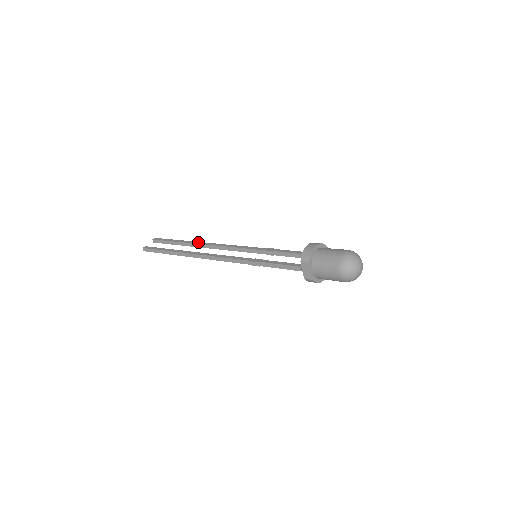
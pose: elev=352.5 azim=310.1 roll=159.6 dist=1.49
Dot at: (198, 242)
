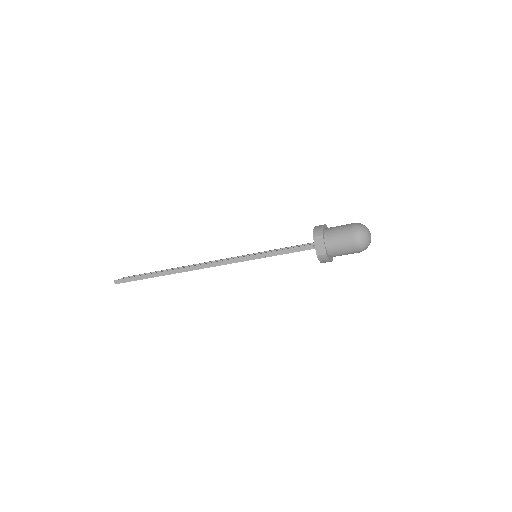
Dot at: occluded
